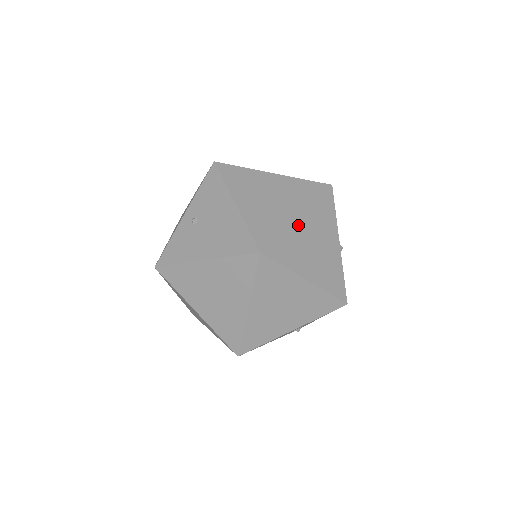
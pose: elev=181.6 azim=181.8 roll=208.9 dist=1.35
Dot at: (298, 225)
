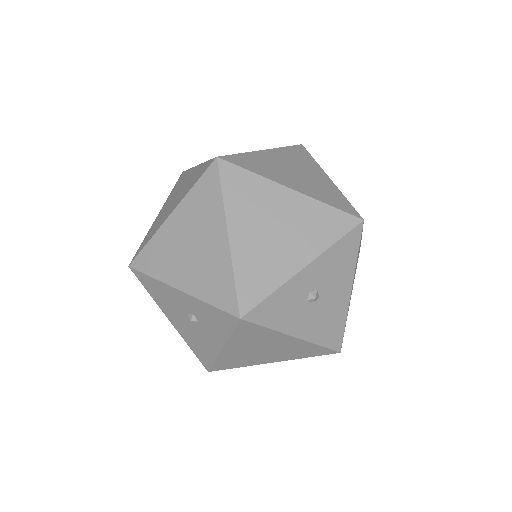
Dot at: (280, 192)
